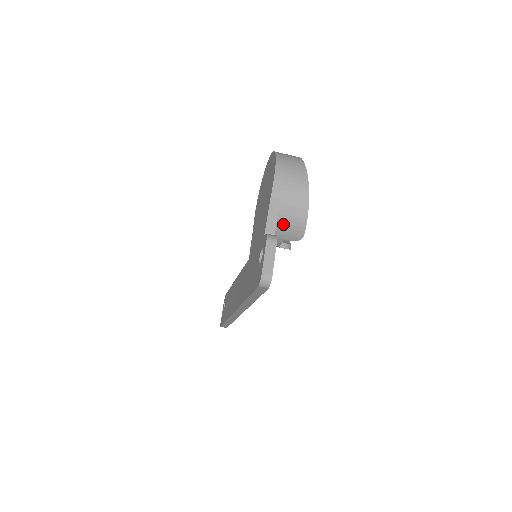
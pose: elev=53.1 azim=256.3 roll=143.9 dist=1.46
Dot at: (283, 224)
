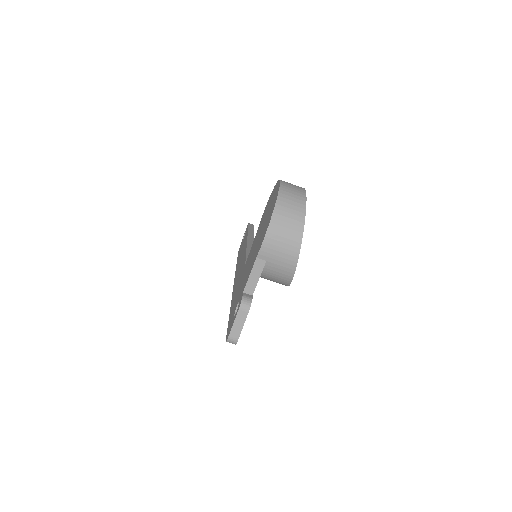
Dot at: (268, 276)
